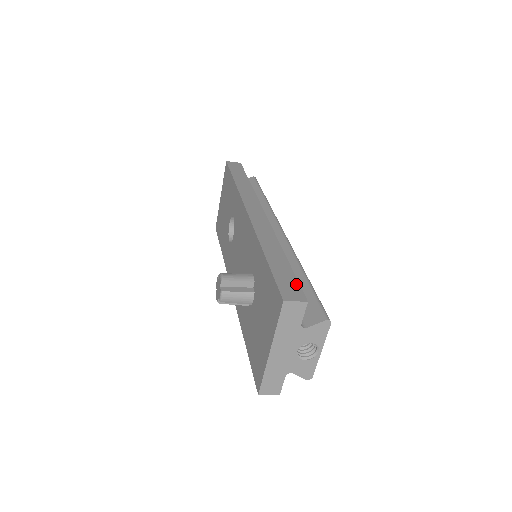
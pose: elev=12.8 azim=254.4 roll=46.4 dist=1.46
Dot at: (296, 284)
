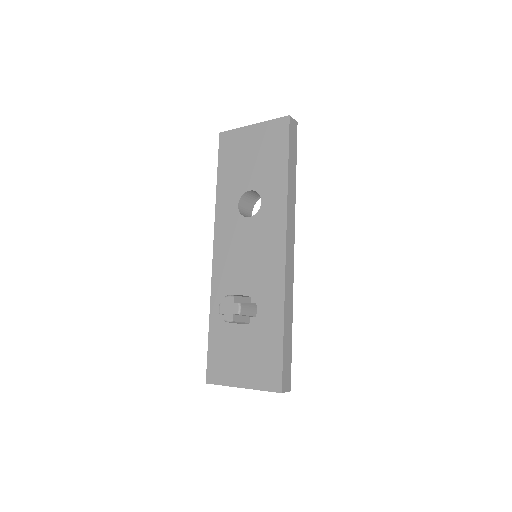
Dot at: (290, 370)
